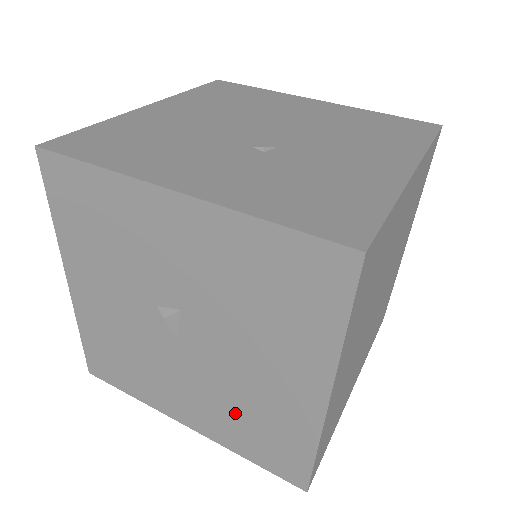
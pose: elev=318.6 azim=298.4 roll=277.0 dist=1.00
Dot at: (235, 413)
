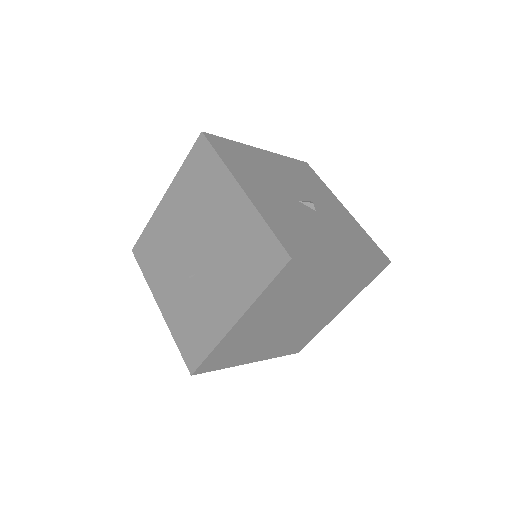
Dot at: occluded
